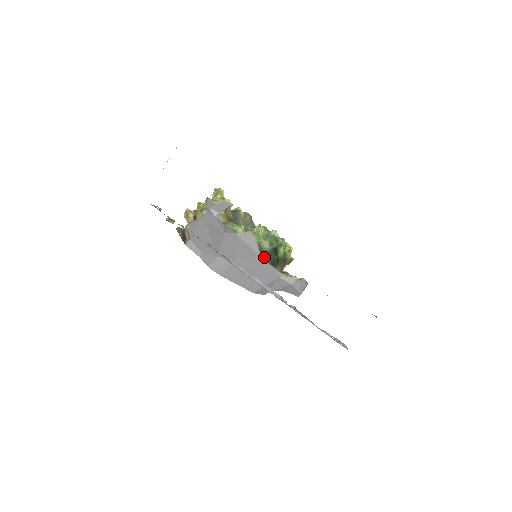
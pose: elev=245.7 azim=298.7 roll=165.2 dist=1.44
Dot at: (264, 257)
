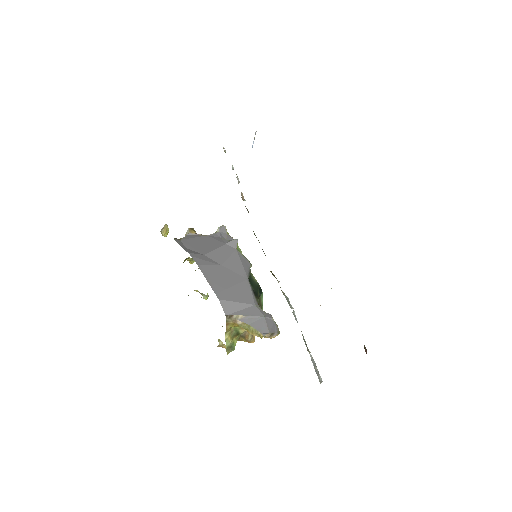
Dot at: (250, 281)
